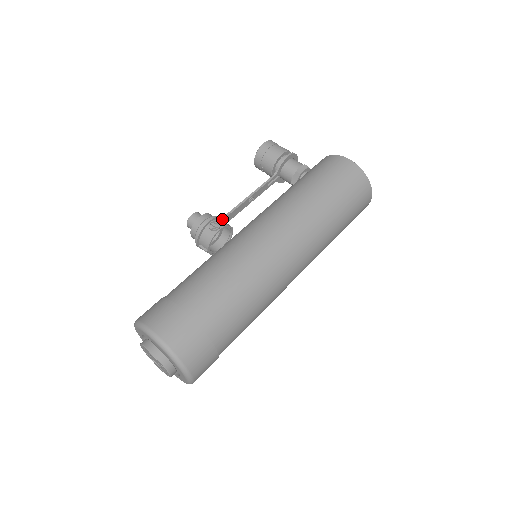
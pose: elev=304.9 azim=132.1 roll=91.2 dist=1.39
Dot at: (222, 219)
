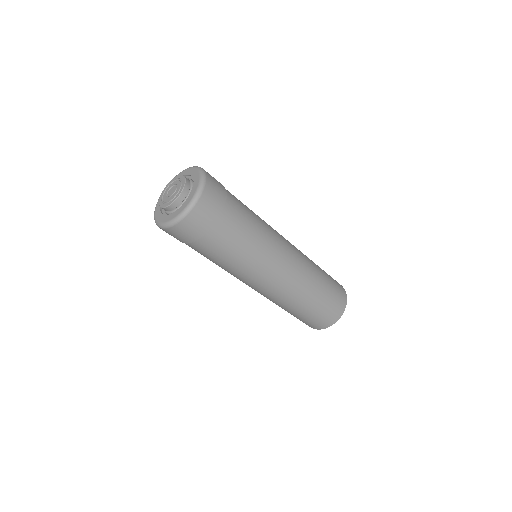
Dot at: occluded
